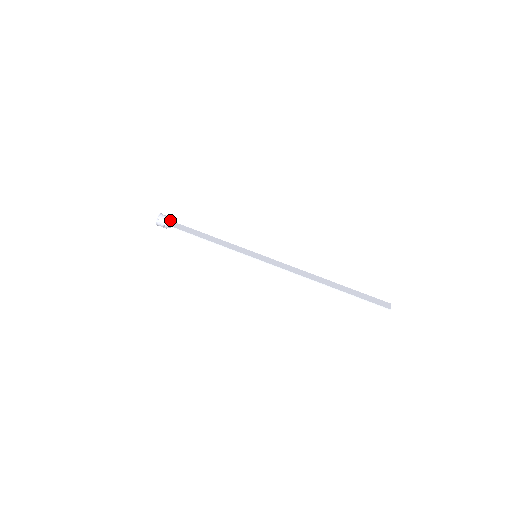
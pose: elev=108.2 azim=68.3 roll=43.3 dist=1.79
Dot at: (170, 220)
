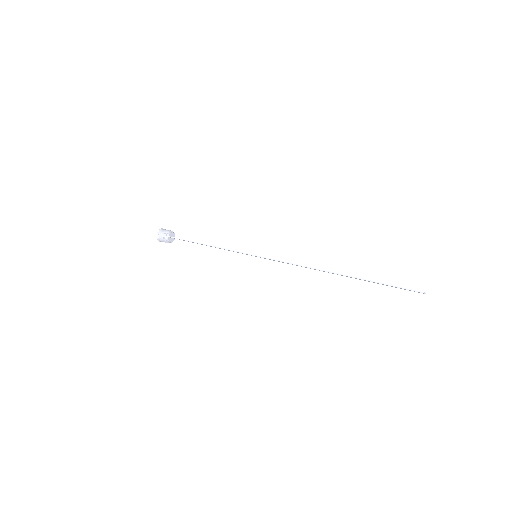
Dot at: (171, 232)
